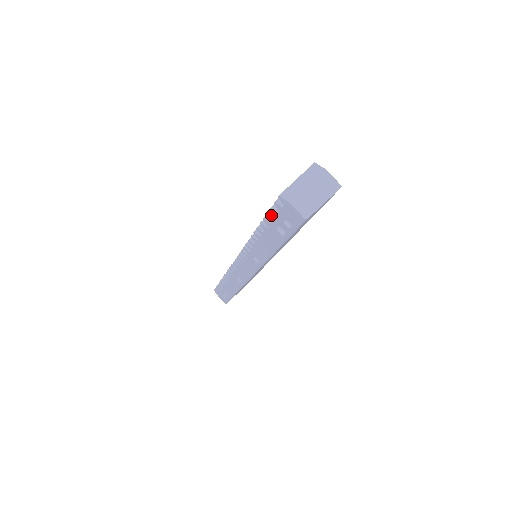
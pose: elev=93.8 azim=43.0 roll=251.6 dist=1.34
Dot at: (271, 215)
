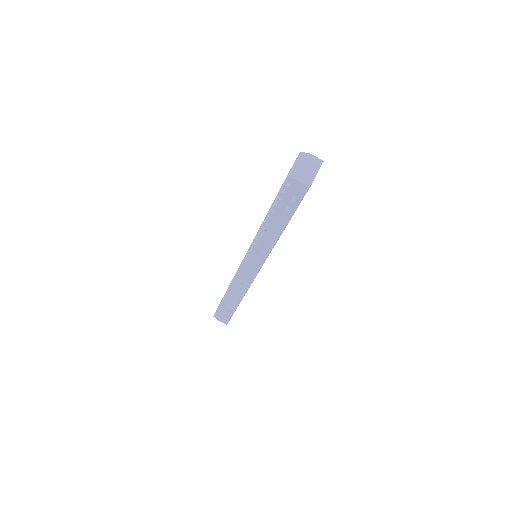
Dot at: (279, 199)
